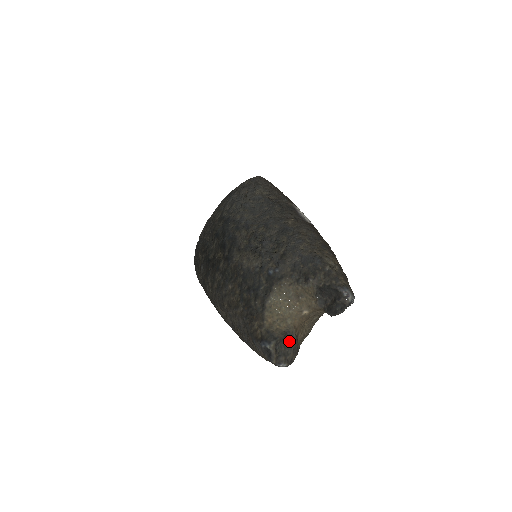
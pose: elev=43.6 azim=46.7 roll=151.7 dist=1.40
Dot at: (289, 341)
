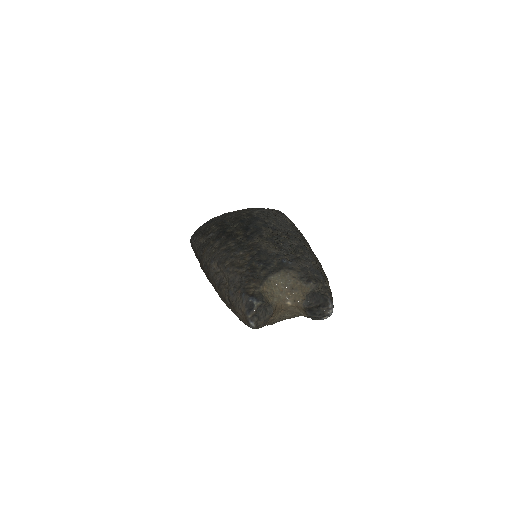
Dot at: (267, 312)
